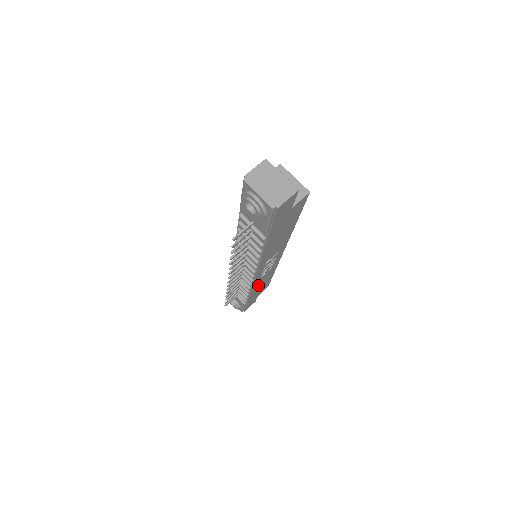
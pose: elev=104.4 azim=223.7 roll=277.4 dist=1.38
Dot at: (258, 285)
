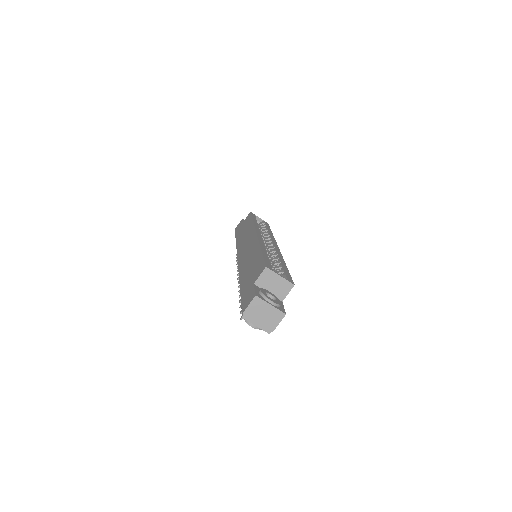
Dot at: occluded
